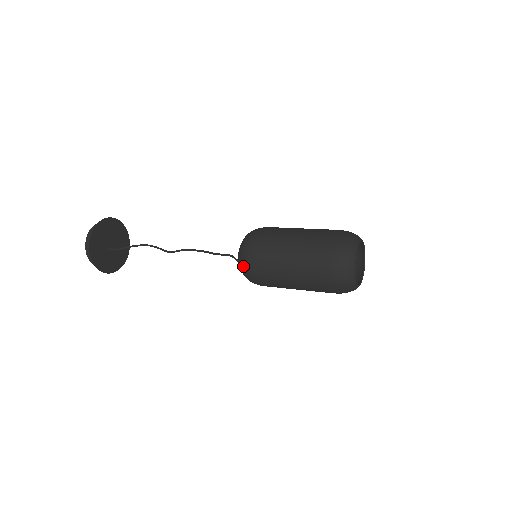
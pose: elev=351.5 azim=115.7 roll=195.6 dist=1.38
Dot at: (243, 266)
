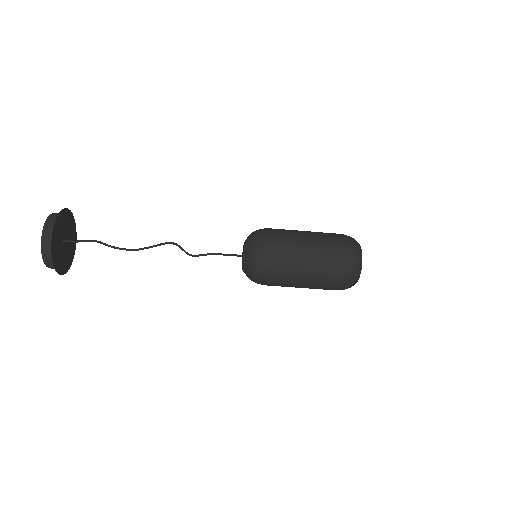
Dot at: (257, 239)
